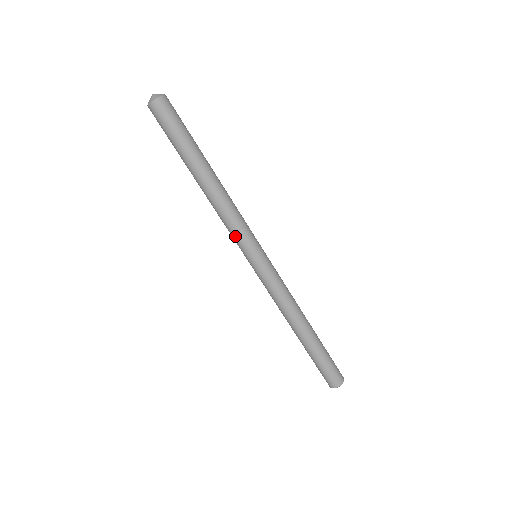
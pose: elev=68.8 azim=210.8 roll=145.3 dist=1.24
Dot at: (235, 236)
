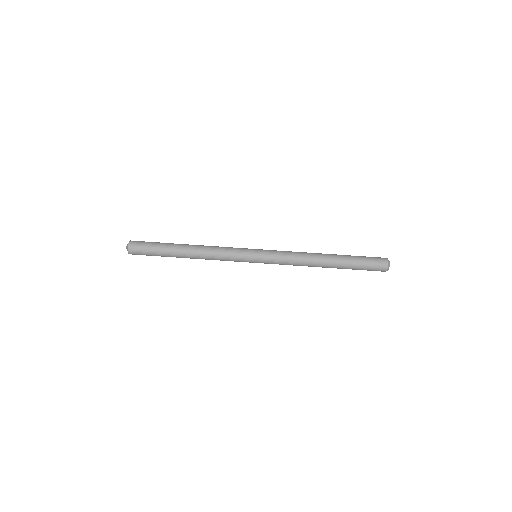
Dot at: (233, 259)
